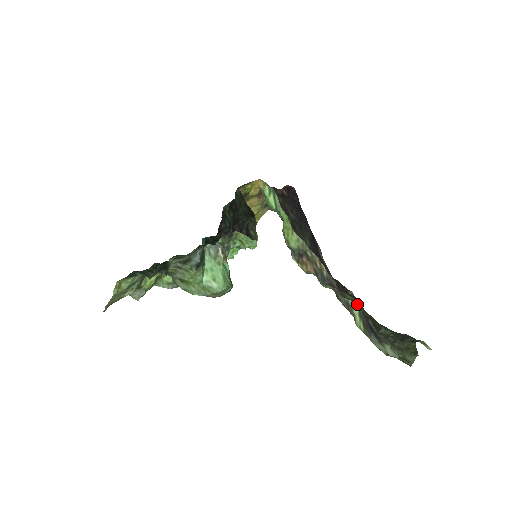
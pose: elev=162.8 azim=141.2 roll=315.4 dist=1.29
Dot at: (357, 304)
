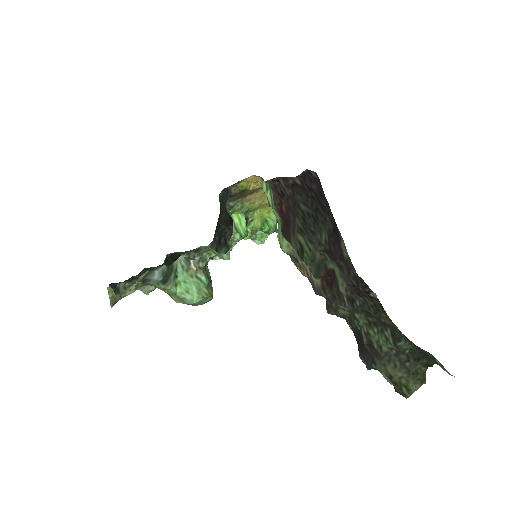
Dot at: (350, 321)
